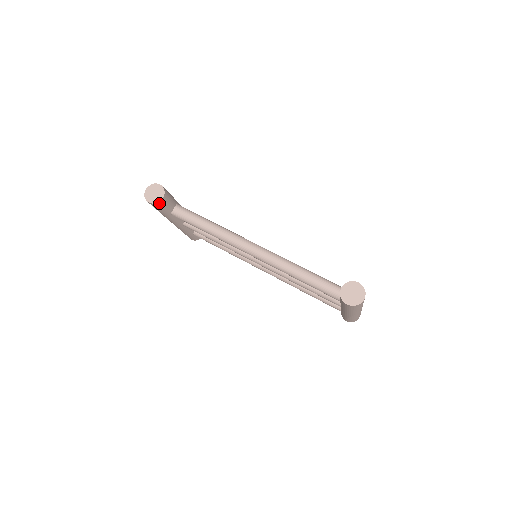
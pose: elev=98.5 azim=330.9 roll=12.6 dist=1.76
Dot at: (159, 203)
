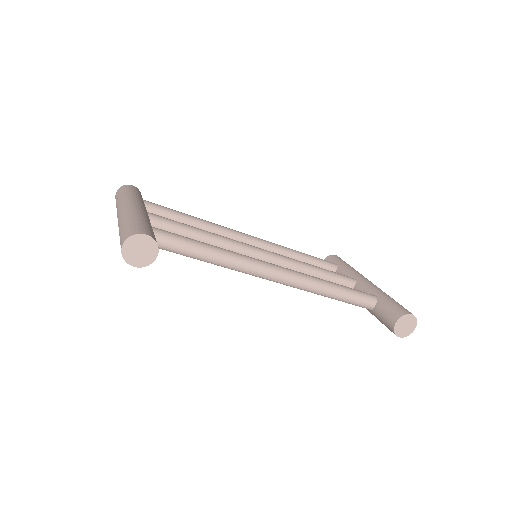
Dot at: (150, 262)
